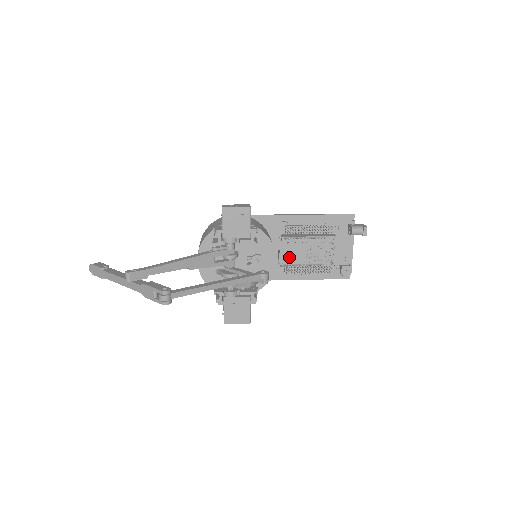
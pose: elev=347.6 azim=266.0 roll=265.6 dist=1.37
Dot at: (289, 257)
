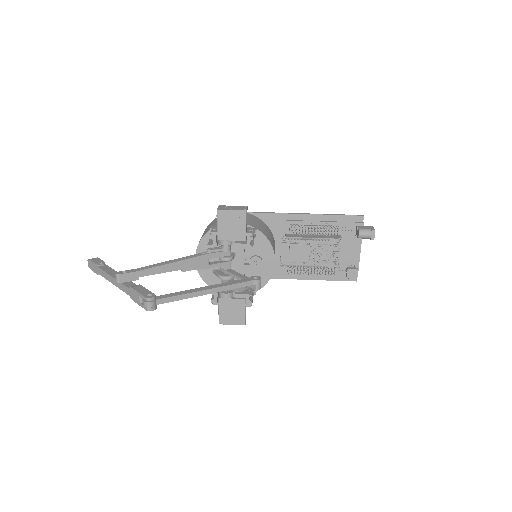
Dot at: (291, 258)
